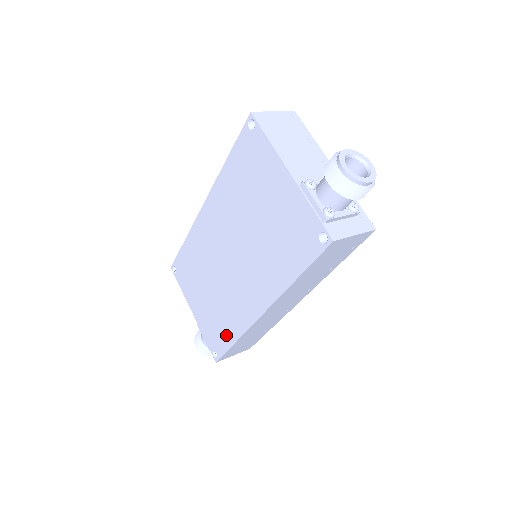
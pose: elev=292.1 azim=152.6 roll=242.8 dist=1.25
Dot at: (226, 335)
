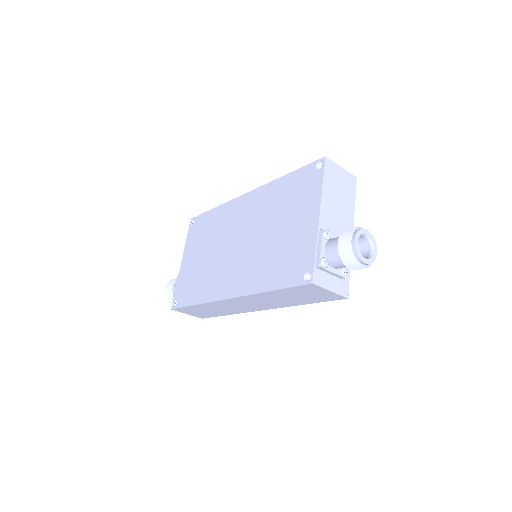
Dot at: (193, 295)
